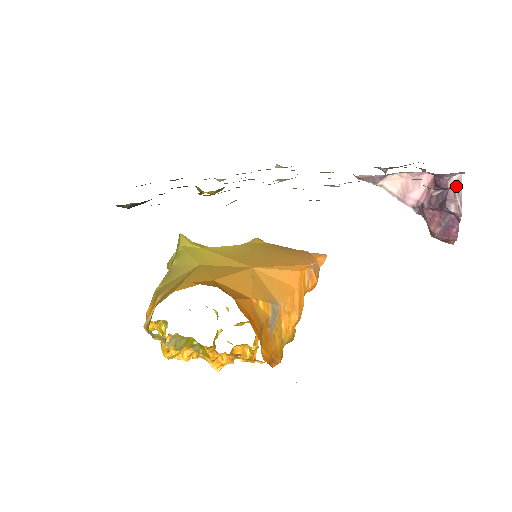
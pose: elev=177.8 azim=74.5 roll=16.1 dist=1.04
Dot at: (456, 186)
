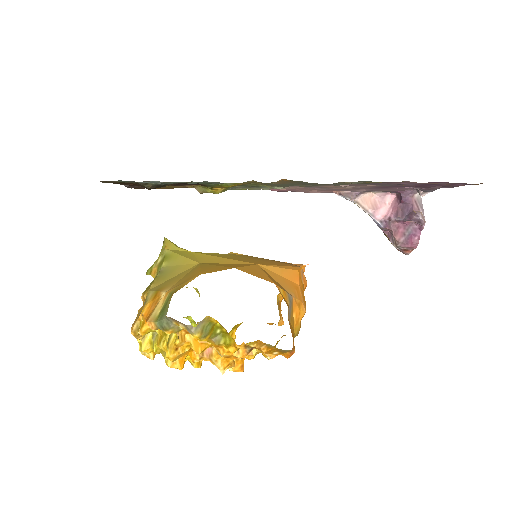
Dot at: (418, 202)
